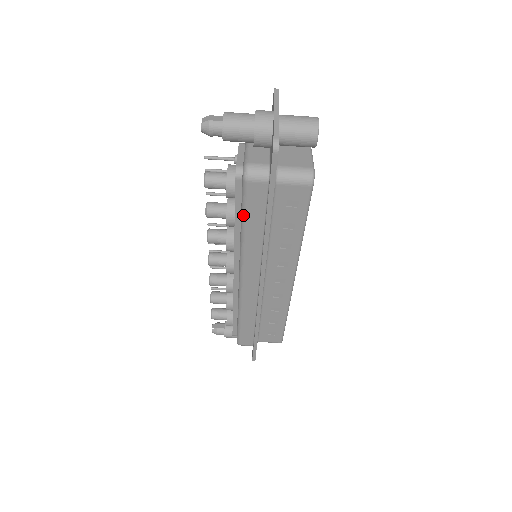
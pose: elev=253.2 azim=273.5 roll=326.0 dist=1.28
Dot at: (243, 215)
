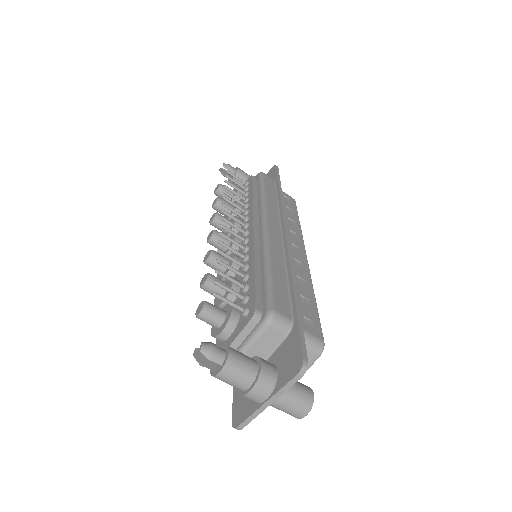
Dot at: occluded
